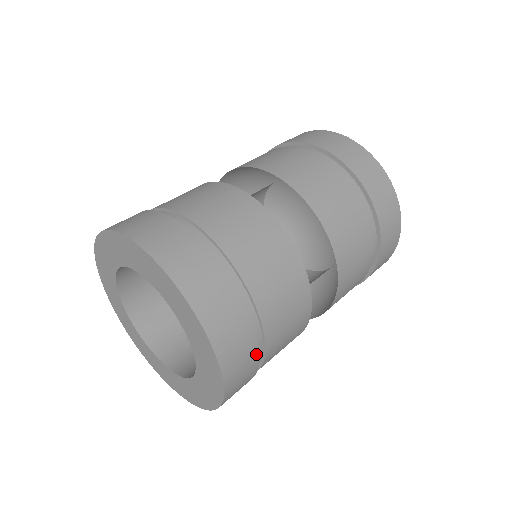
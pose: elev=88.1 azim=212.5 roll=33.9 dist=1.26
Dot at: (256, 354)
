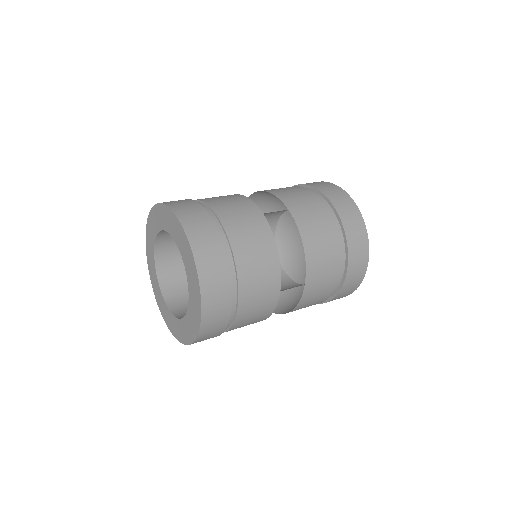
Dot at: (229, 295)
